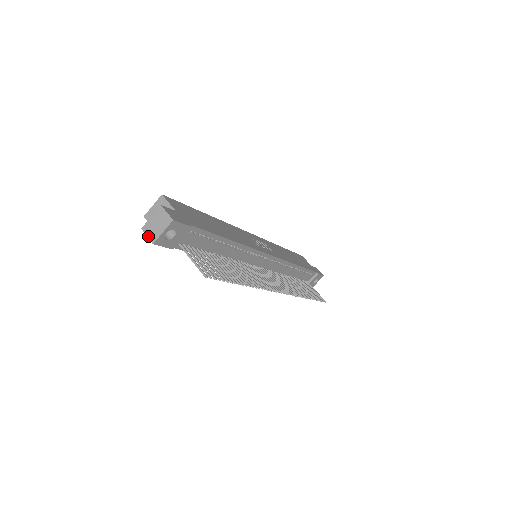
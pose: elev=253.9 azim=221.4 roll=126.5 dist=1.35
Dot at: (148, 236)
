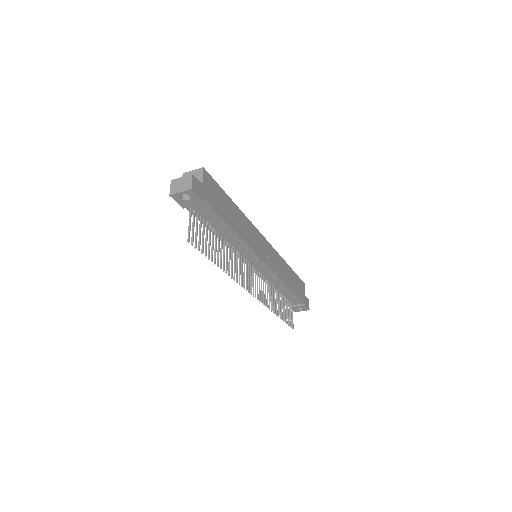
Dot at: (171, 188)
